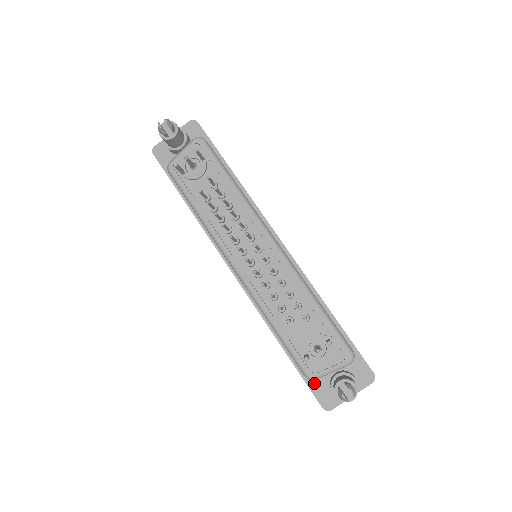
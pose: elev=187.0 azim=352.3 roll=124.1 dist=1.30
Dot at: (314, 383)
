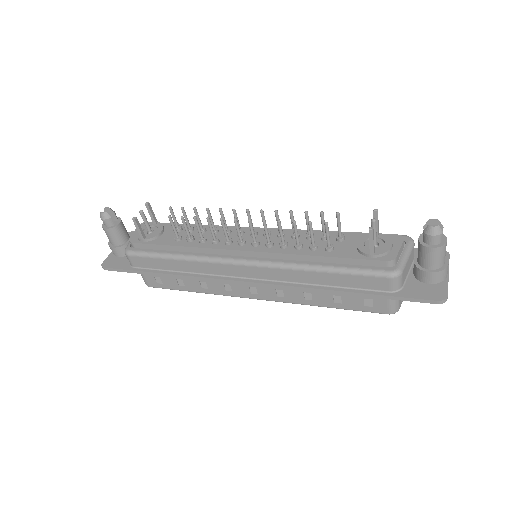
Dot at: (406, 291)
